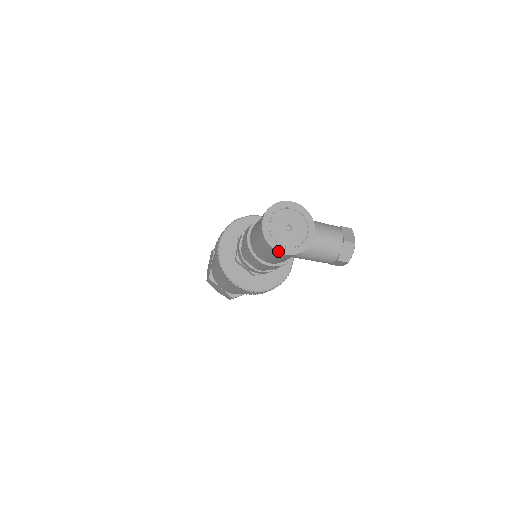
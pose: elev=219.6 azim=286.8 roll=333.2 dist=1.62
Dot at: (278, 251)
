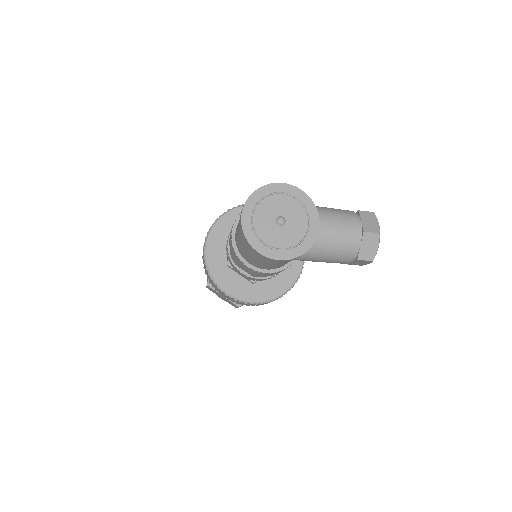
Dot at: (267, 256)
